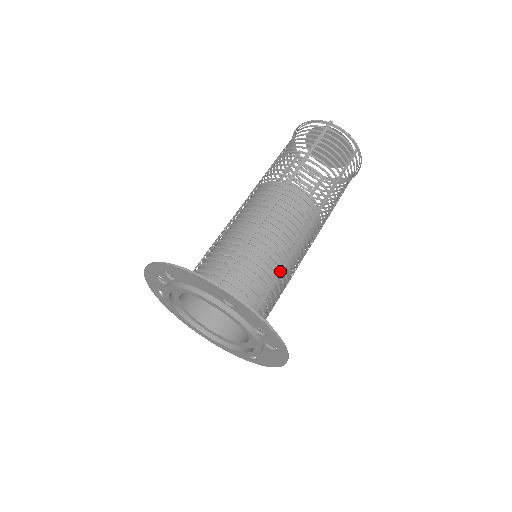
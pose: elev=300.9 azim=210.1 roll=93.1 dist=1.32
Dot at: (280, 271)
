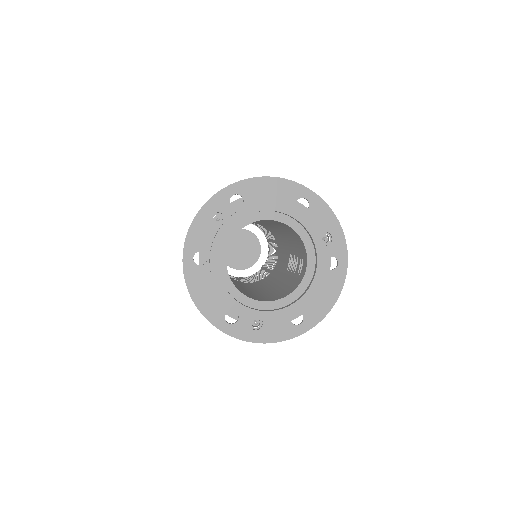
Dot at: occluded
